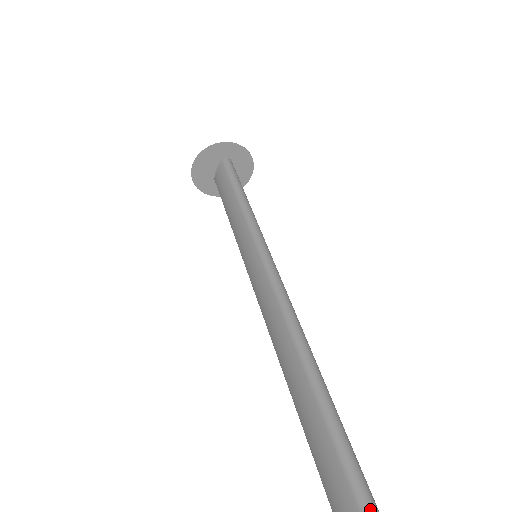
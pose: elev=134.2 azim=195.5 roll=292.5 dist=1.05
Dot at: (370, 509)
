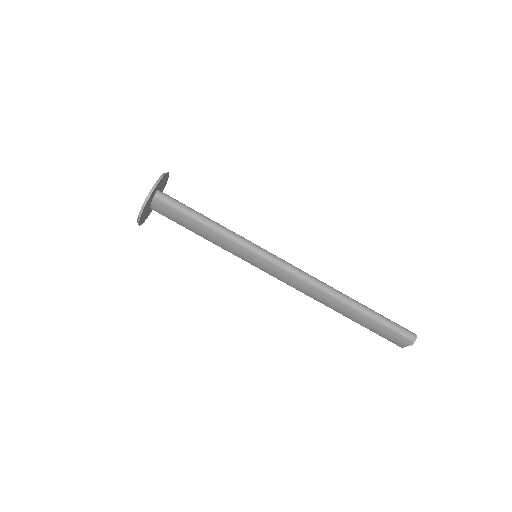
Dot at: (414, 338)
